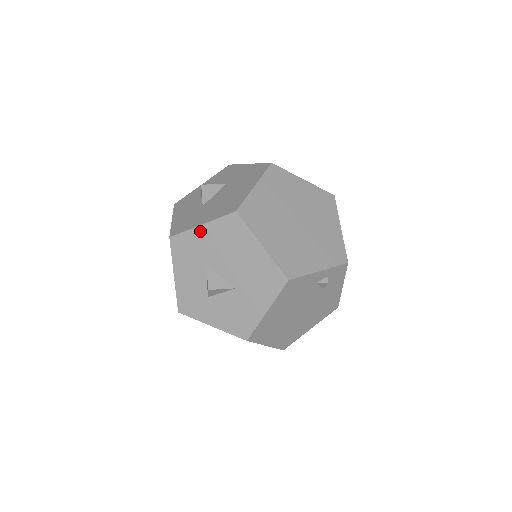
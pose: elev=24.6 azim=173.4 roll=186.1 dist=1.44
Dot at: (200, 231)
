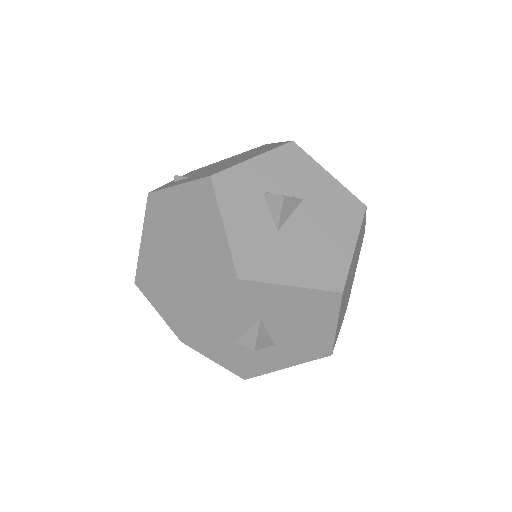
Dot at: (285, 291)
